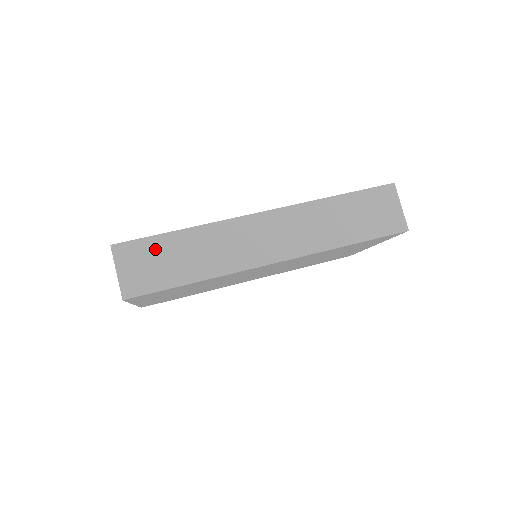
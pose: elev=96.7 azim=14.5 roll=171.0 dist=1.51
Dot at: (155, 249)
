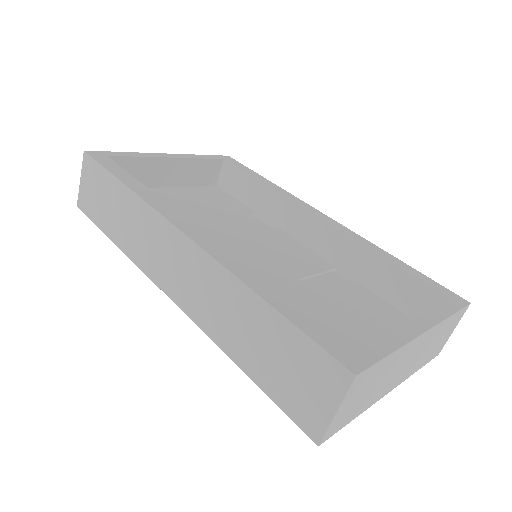
Dot at: (104, 184)
